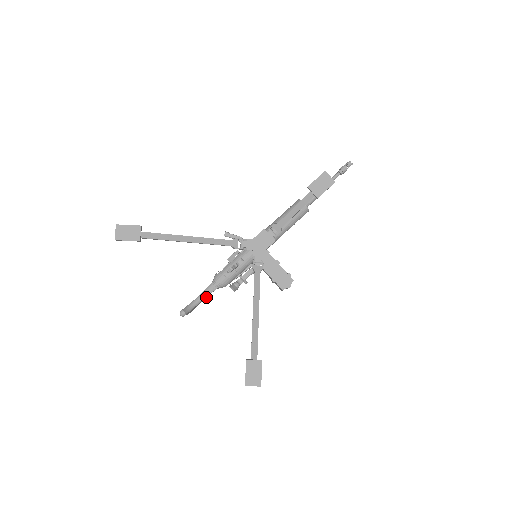
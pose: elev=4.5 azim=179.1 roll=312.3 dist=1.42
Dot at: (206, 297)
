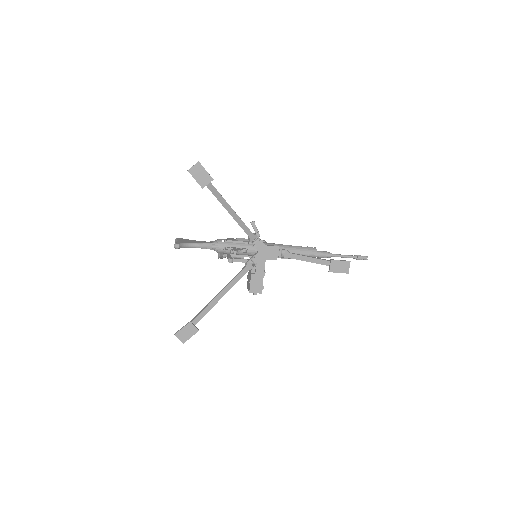
Dot at: occluded
